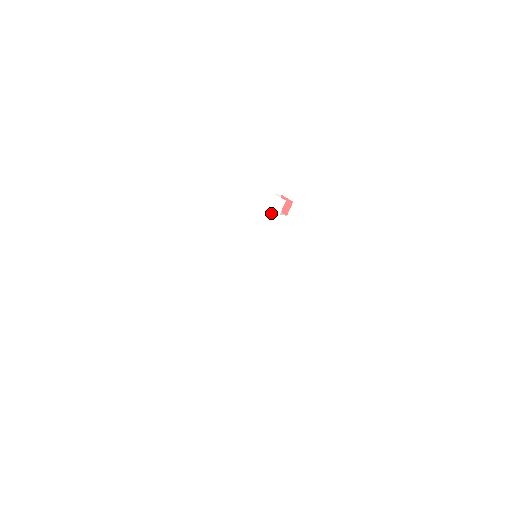
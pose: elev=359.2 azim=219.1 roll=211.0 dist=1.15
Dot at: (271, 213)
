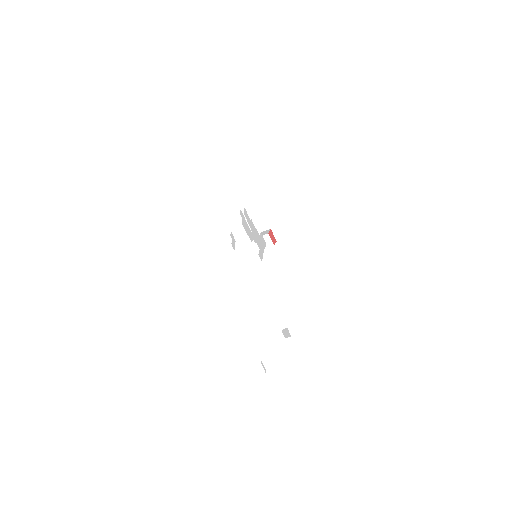
Dot at: (260, 242)
